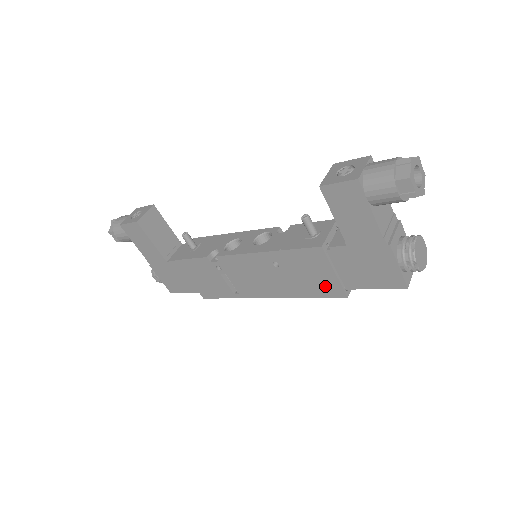
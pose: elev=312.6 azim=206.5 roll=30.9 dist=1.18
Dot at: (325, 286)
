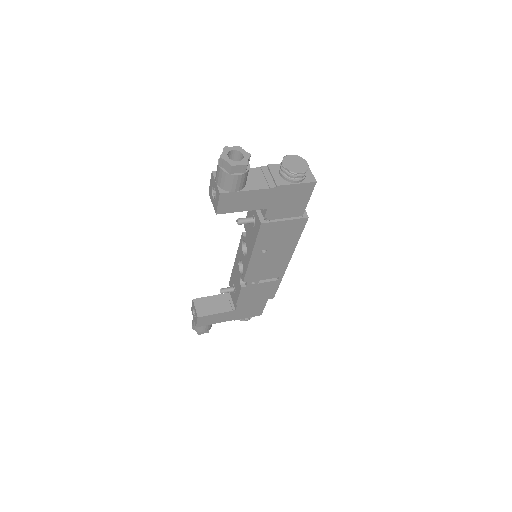
Dot at: (294, 228)
